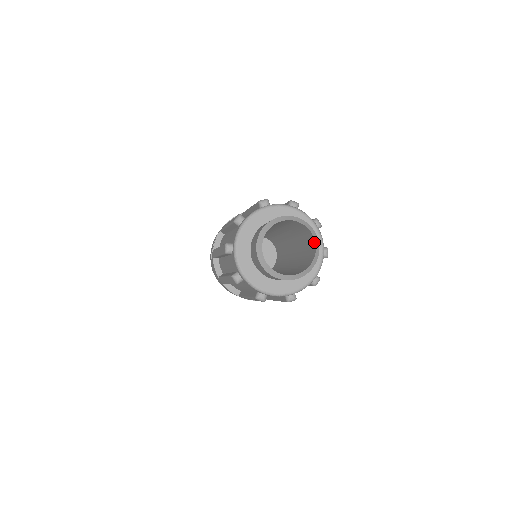
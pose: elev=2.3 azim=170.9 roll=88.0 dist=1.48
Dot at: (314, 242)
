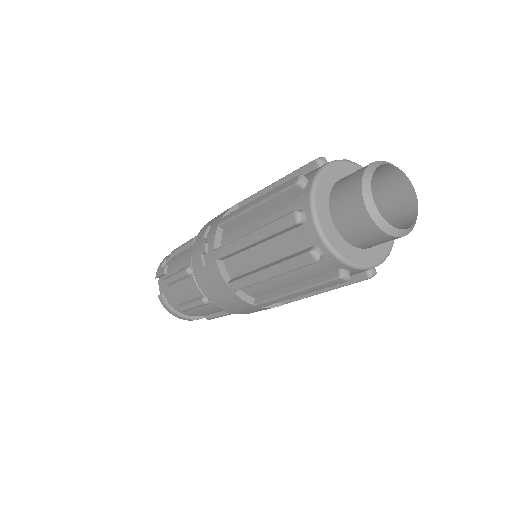
Dot at: (411, 190)
